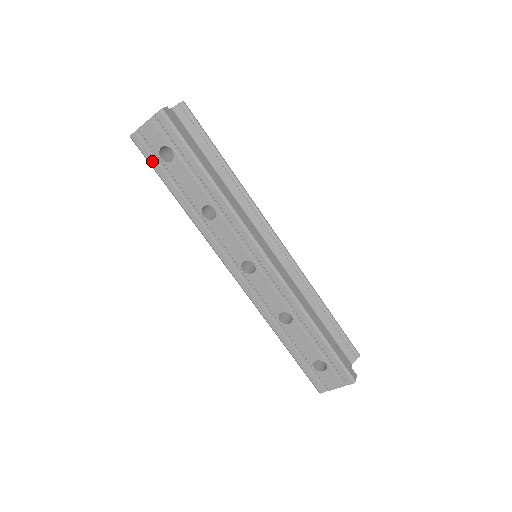
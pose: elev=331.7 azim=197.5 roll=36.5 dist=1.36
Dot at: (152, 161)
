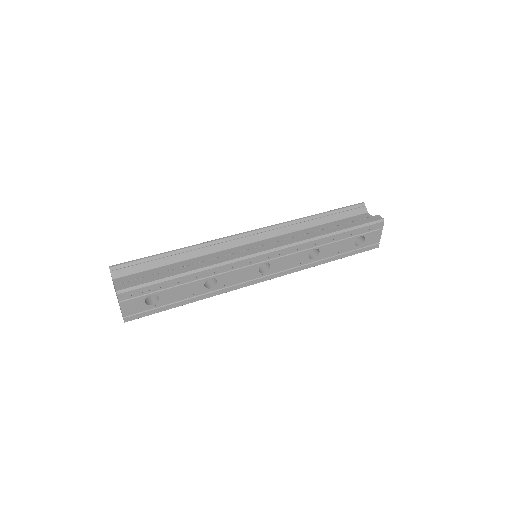
Dot at: (151, 312)
